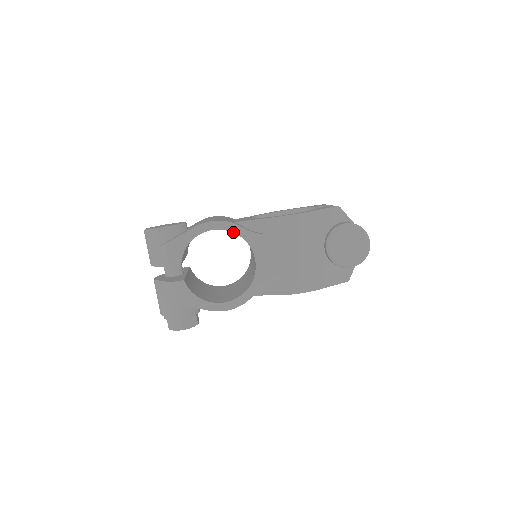
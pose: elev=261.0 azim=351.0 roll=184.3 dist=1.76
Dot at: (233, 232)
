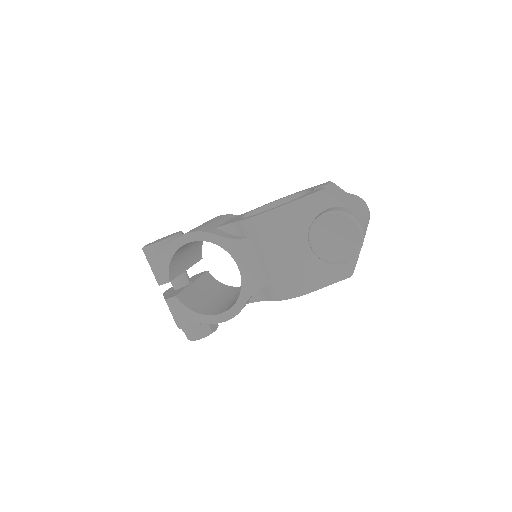
Dot at: (209, 241)
